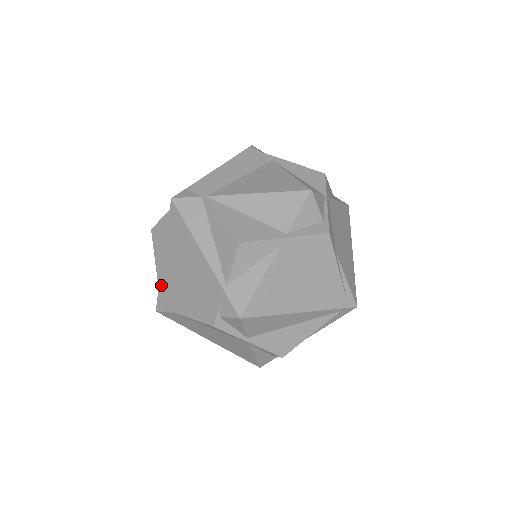
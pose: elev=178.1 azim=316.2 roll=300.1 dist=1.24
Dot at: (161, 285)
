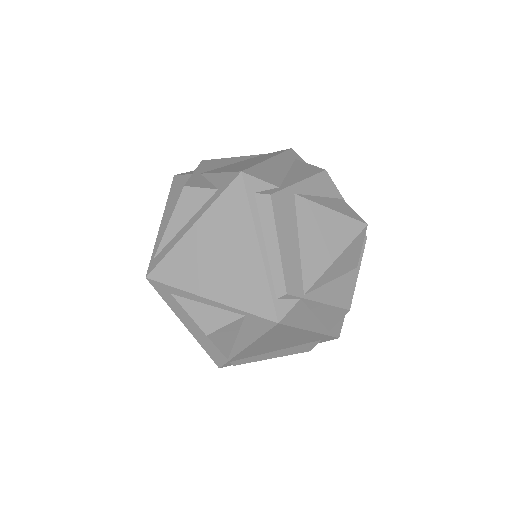
Dot at: (235, 358)
